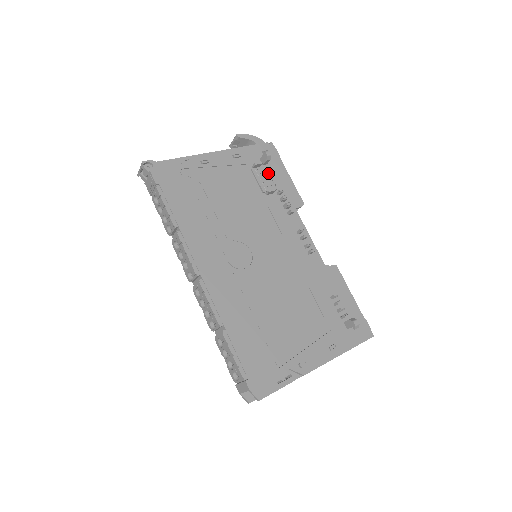
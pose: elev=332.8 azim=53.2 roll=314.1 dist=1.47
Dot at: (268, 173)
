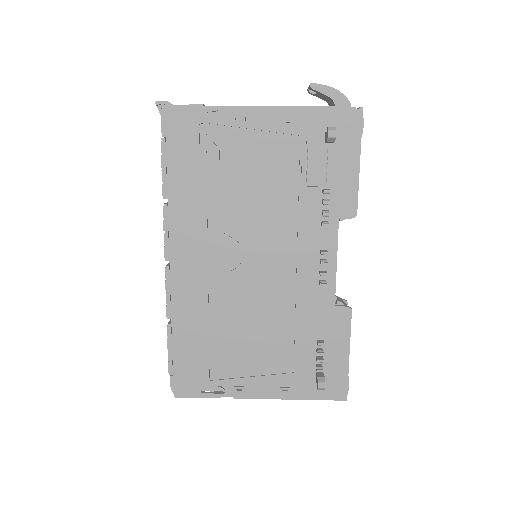
Dot at: (325, 158)
